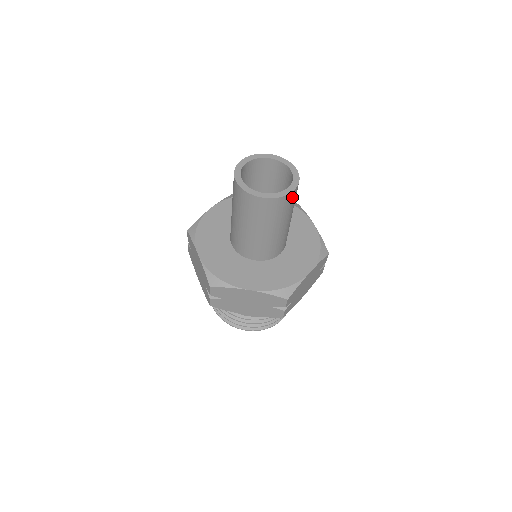
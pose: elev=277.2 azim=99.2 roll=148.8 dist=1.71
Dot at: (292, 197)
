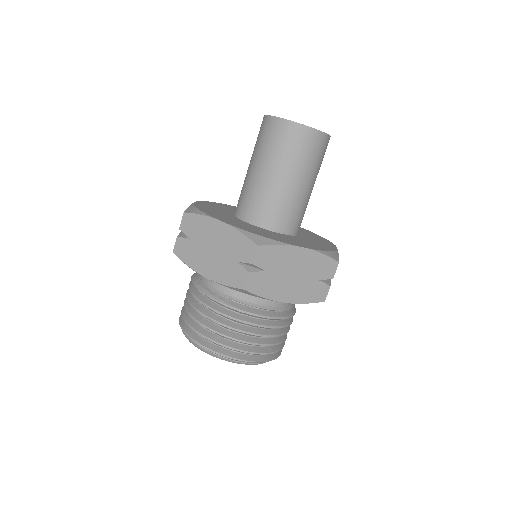
Dot at: (312, 139)
